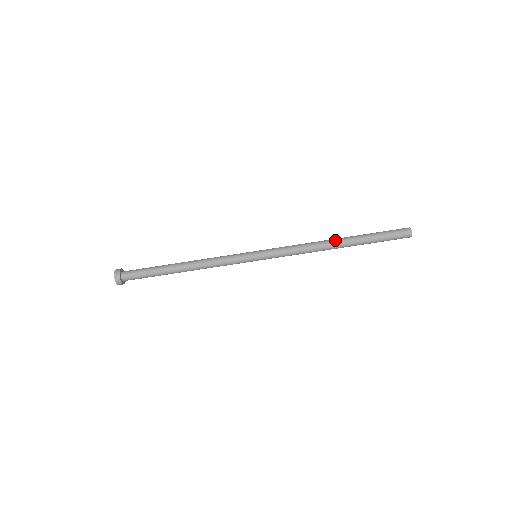
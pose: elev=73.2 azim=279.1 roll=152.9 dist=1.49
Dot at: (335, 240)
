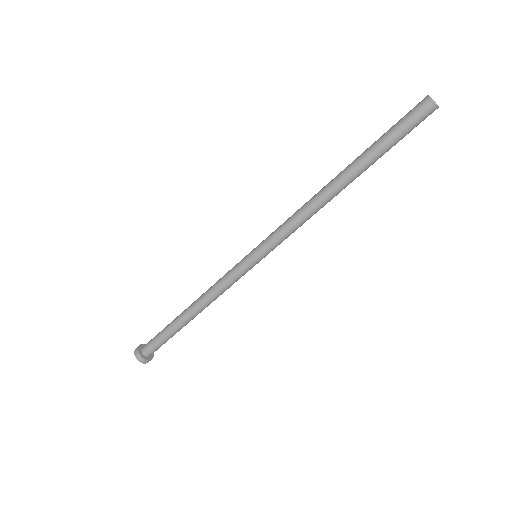
Dot at: (334, 180)
